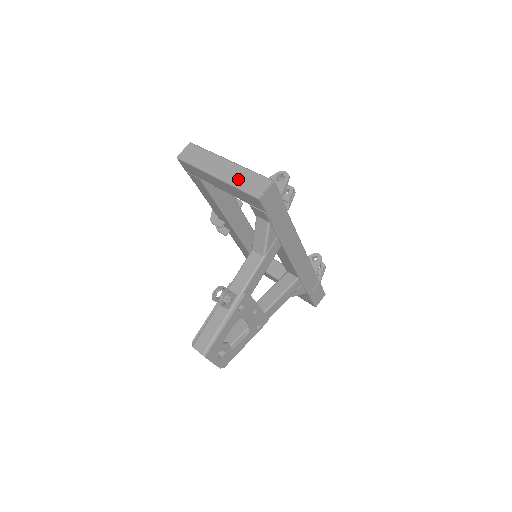
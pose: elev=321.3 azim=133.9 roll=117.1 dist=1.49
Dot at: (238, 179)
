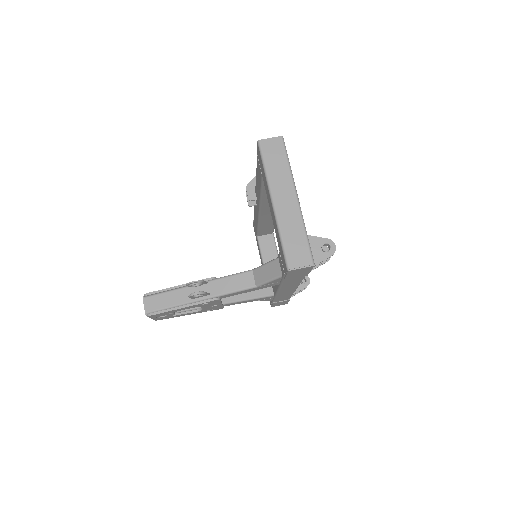
Dot at: (288, 230)
